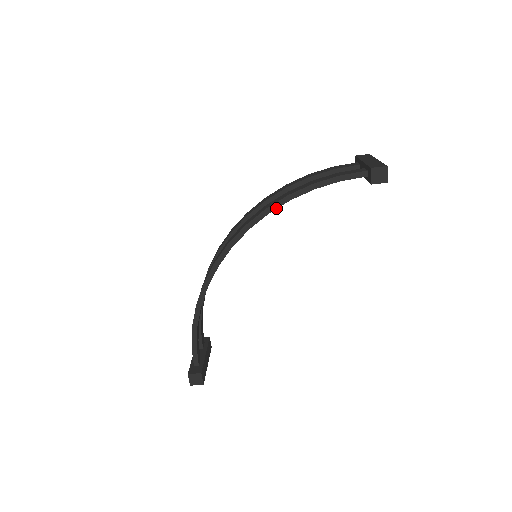
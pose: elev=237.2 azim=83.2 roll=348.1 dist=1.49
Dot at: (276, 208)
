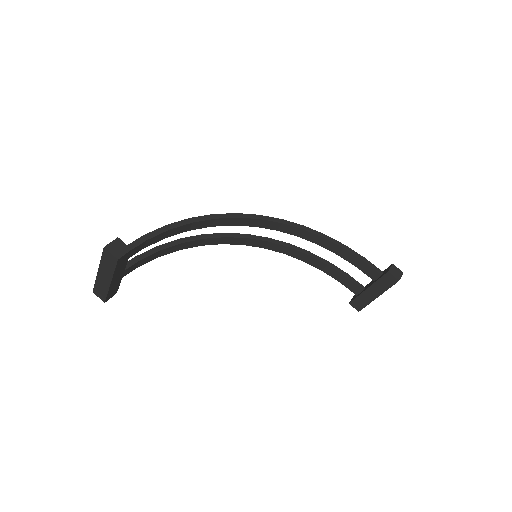
Dot at: (311, 232)
